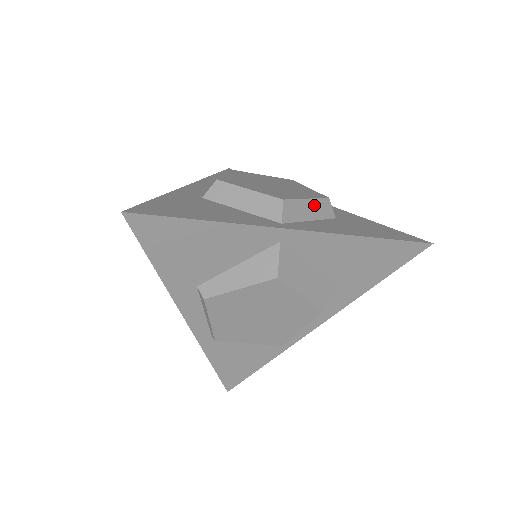
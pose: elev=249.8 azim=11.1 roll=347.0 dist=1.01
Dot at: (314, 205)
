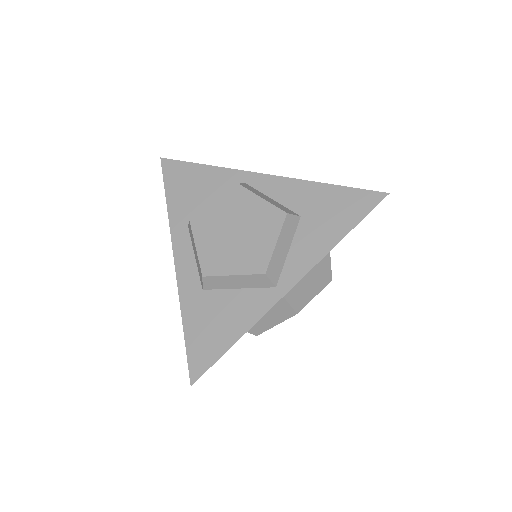
Dot at: (283, 238)
